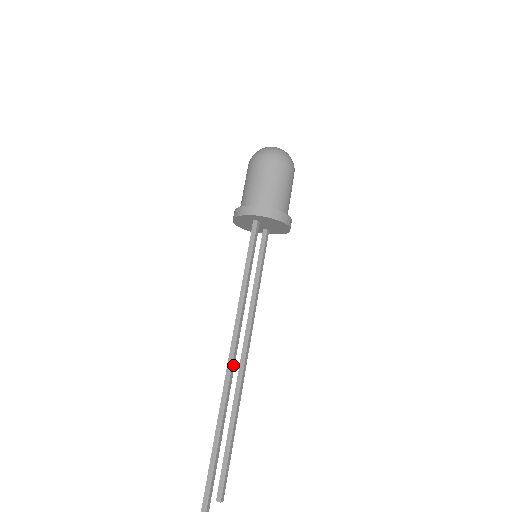
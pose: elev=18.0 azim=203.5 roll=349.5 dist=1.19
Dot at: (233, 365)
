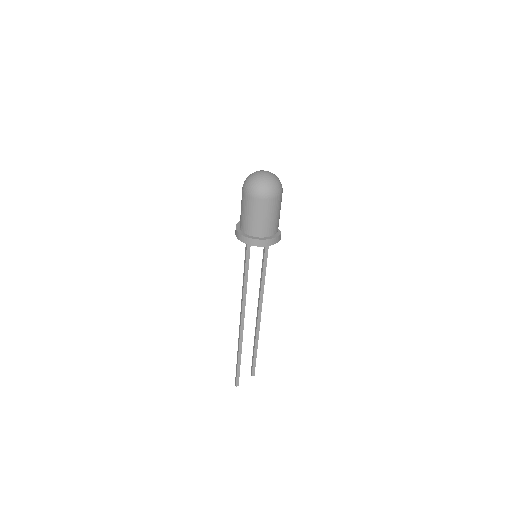
Dot at: (242, 321)
